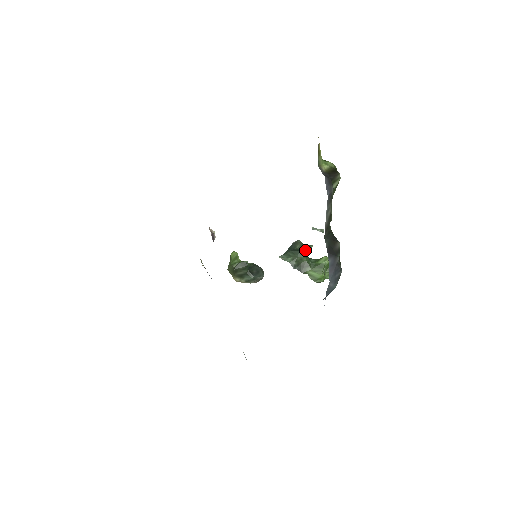
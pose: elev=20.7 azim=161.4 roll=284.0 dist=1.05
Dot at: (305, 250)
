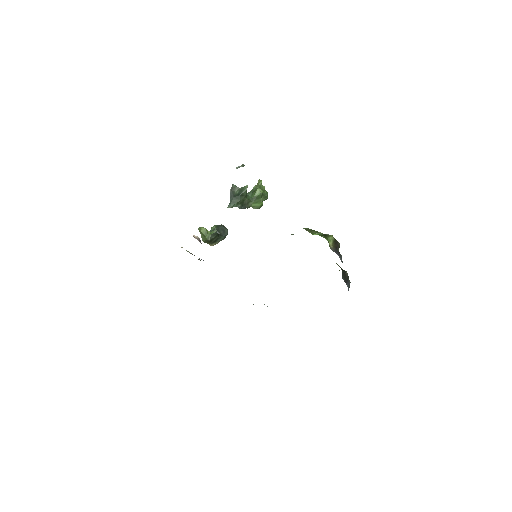
Dot at: (243, 193)
